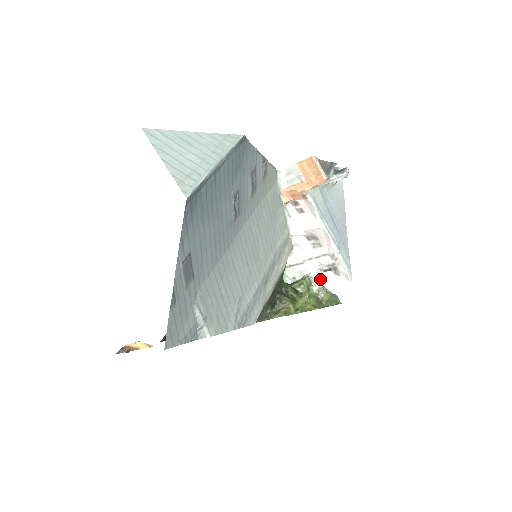
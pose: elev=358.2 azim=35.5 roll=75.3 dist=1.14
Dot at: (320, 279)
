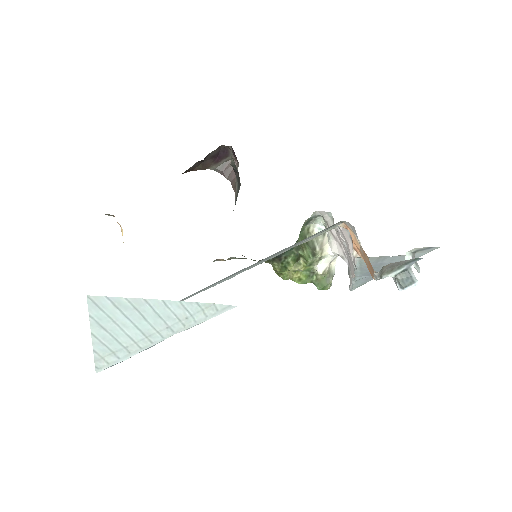
Dot at: (338, 255)
